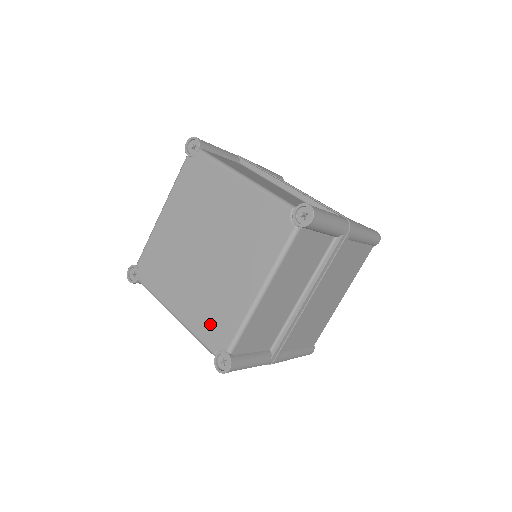
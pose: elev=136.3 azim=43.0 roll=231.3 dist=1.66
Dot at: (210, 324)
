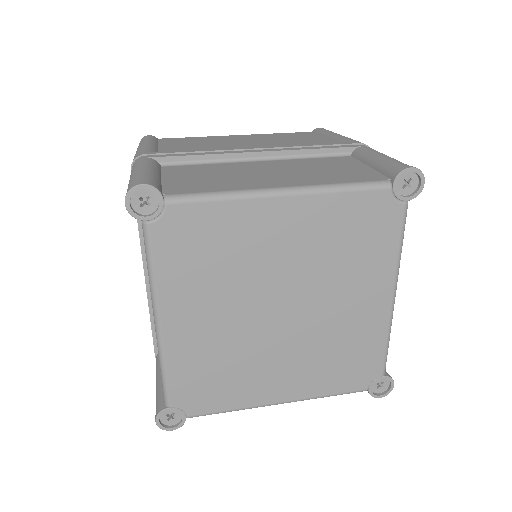
Dot at: (344, 372)
